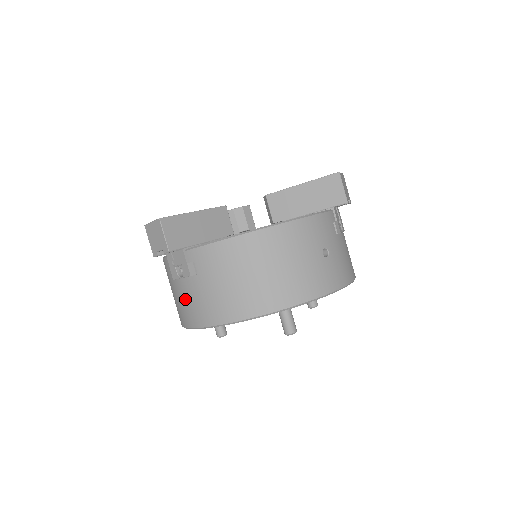
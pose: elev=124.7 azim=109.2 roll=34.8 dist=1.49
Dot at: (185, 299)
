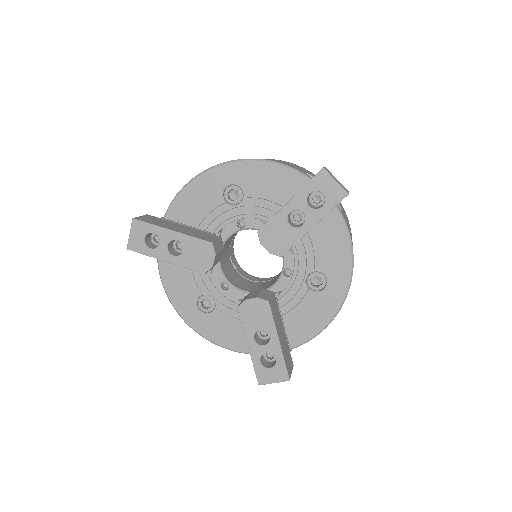
Dot at: occluded
